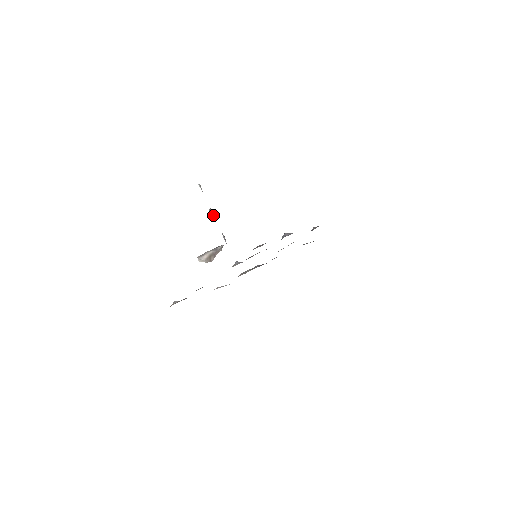
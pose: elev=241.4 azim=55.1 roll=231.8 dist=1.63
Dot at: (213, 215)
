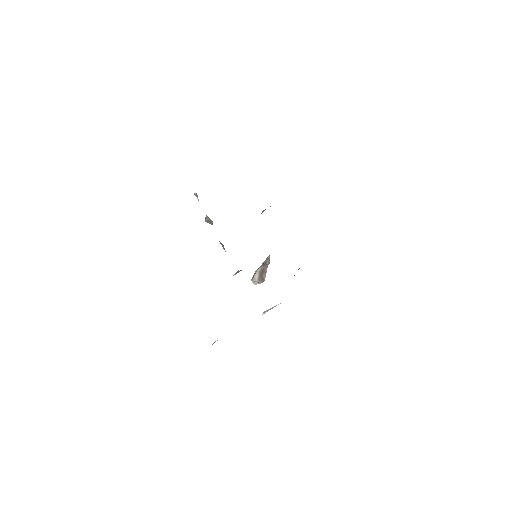
Dot at: (209, 223)
